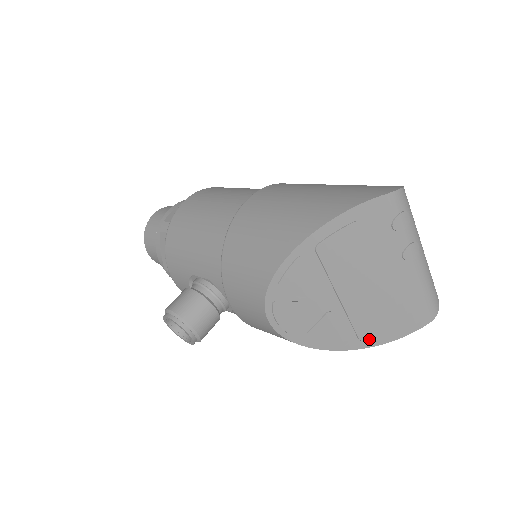
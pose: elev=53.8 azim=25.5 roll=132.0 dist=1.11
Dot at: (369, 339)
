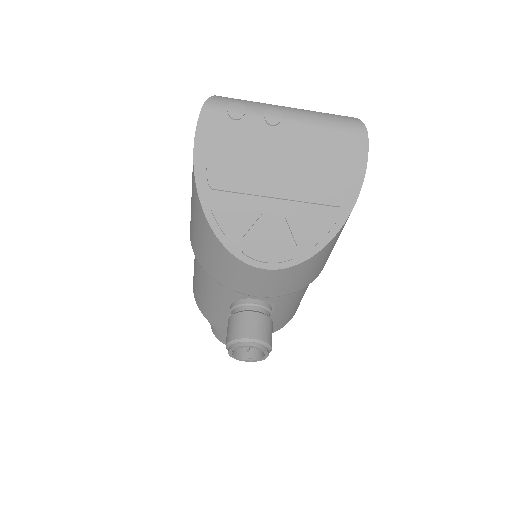
Dot at: (344, 198)
